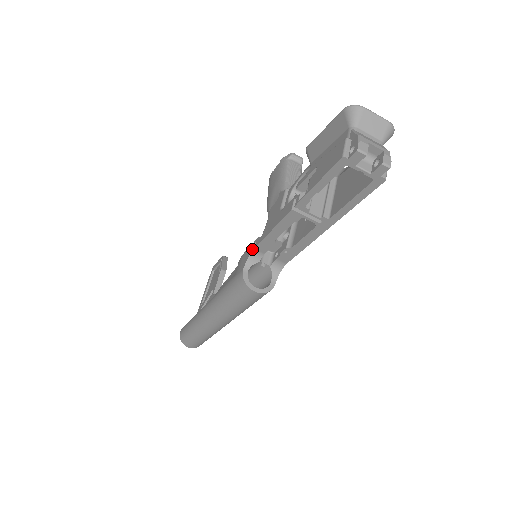
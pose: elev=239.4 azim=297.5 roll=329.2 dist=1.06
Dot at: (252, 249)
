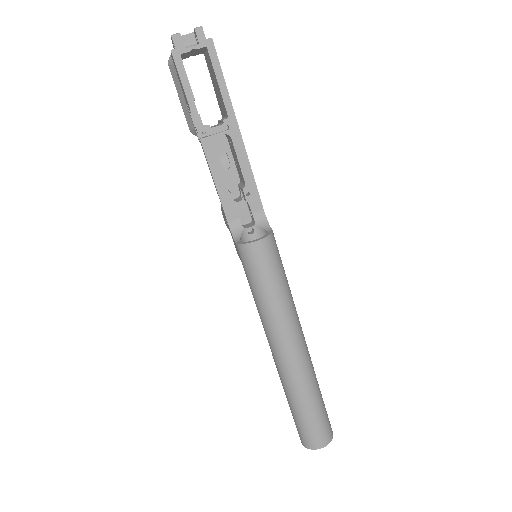
Dot at: (228, 225)
